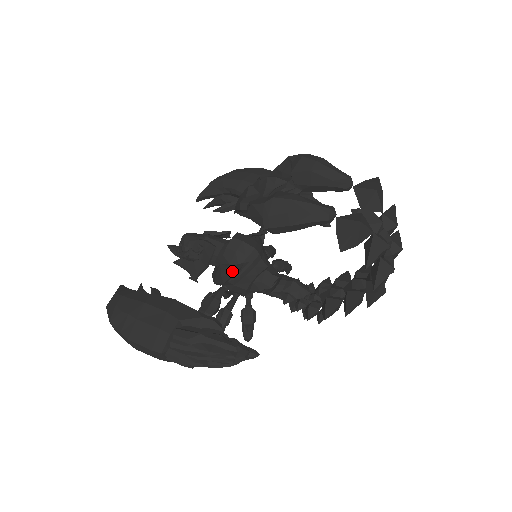
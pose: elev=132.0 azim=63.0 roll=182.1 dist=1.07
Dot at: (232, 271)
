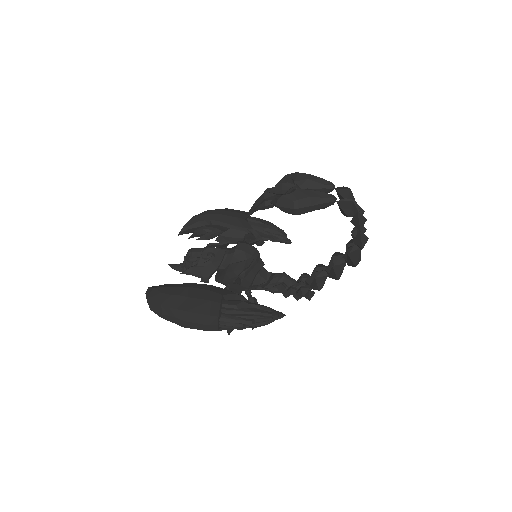
Dot at: (245, 264)
